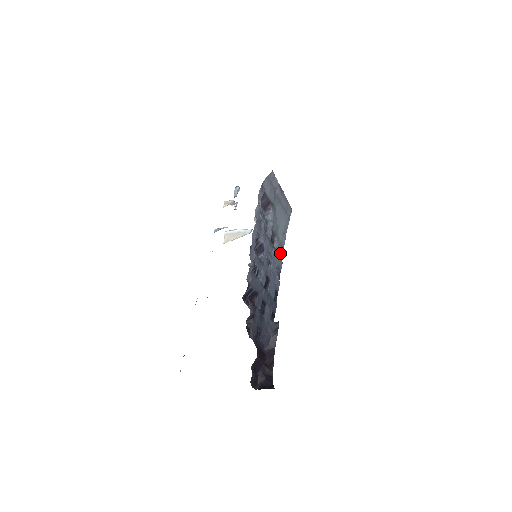
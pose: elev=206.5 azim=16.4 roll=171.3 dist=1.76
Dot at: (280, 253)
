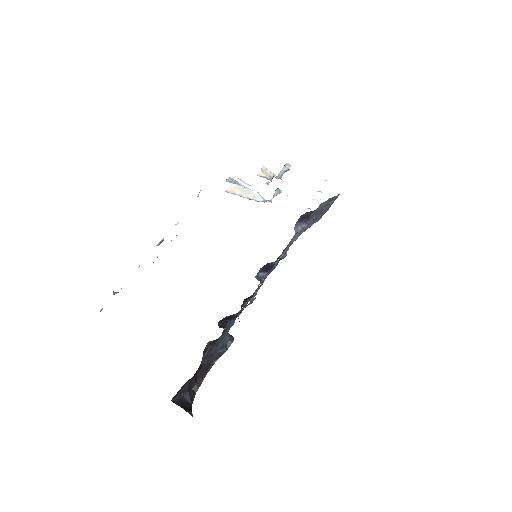
Dot at: (278, 257)
